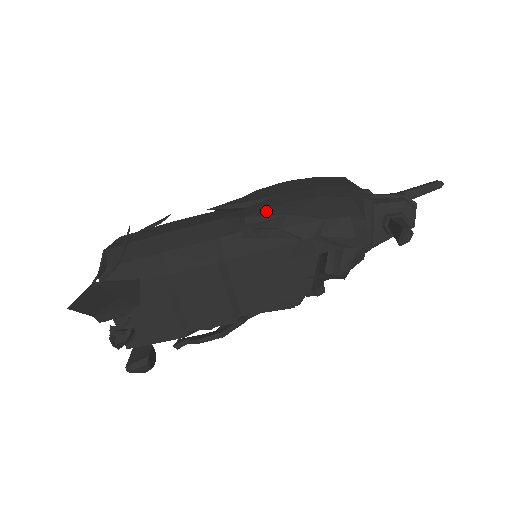
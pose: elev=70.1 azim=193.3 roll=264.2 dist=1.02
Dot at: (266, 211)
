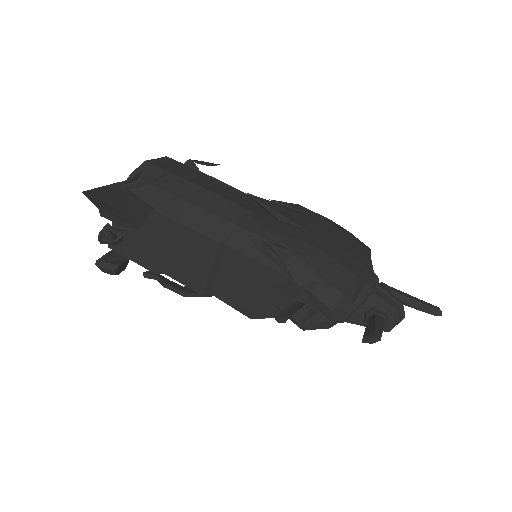
Dot at: (285, 236)
